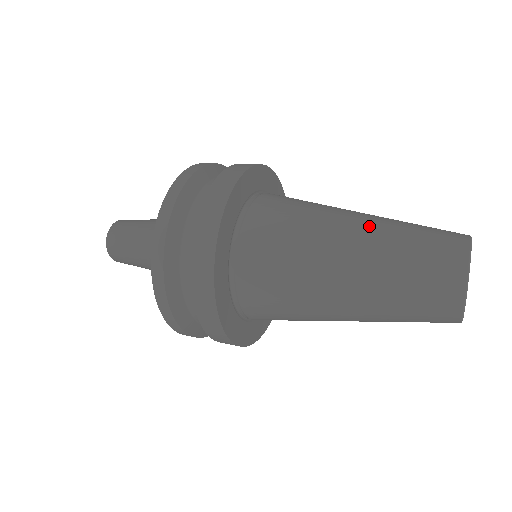
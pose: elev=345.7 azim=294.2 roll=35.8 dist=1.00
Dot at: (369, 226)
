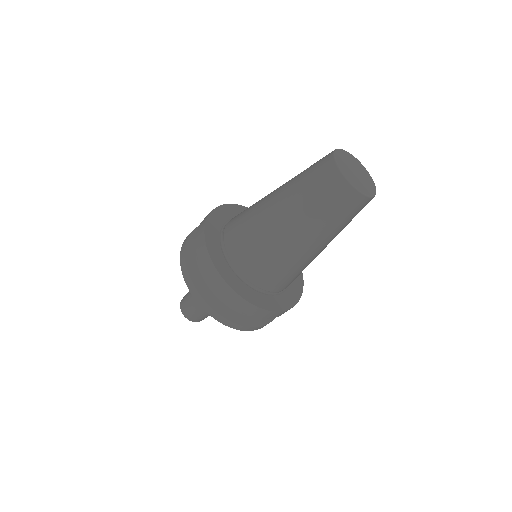
Dot at: occluded
